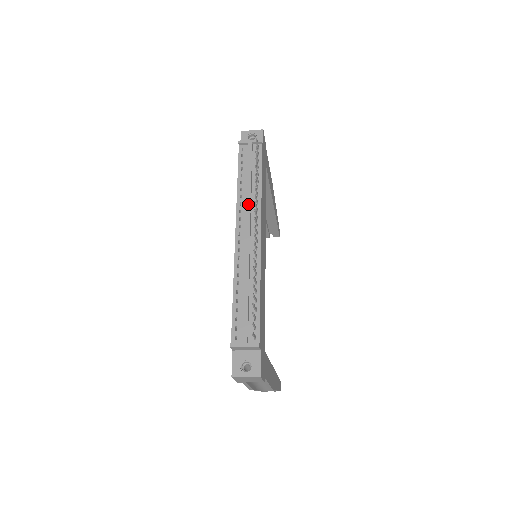
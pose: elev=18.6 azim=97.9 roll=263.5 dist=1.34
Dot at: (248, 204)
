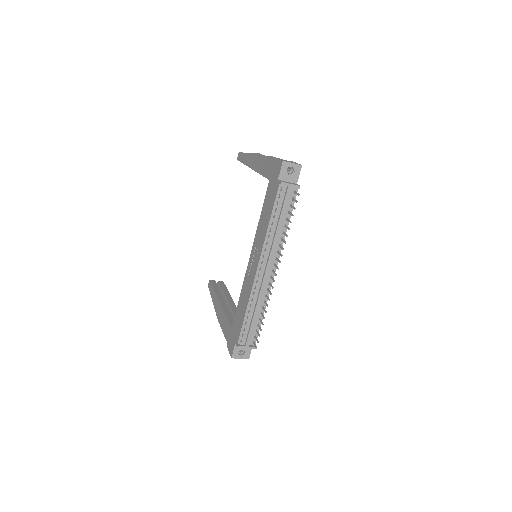
Dot at: (274, 247)
